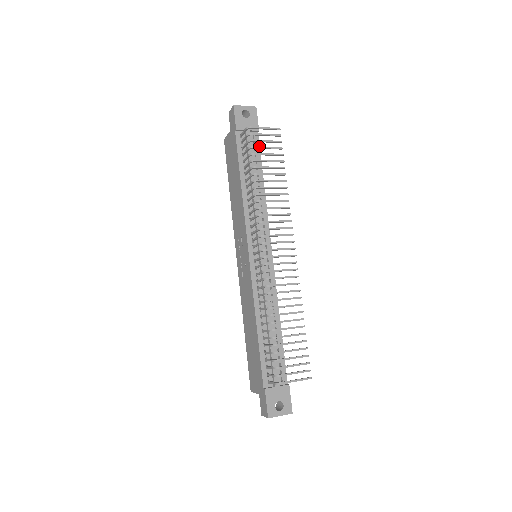
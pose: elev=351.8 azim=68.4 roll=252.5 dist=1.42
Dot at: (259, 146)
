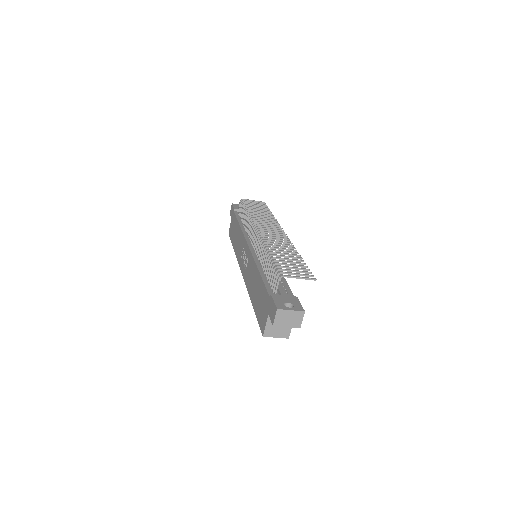
Dot at: (250, 203)
